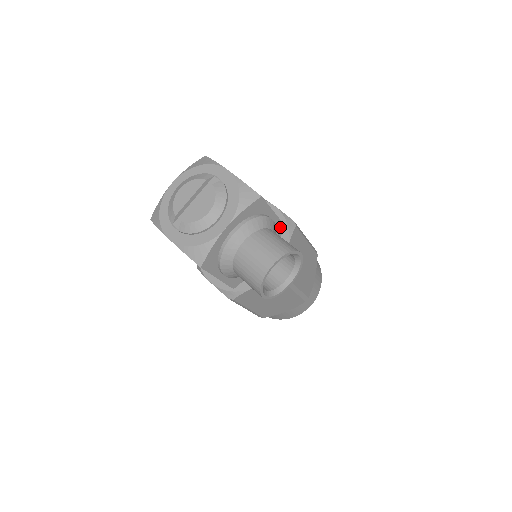
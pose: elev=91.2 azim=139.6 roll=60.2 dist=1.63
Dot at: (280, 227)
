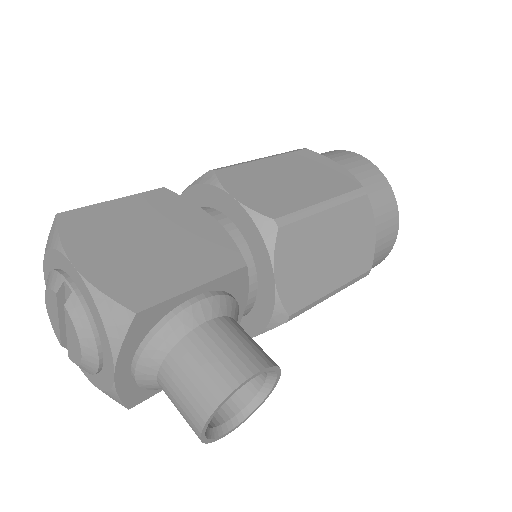
Dot at: (233, 276)
